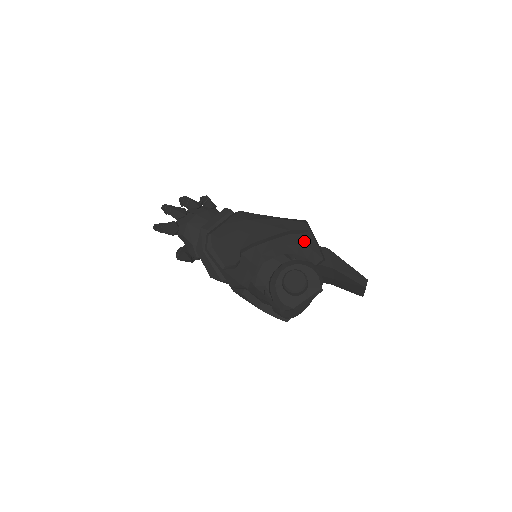
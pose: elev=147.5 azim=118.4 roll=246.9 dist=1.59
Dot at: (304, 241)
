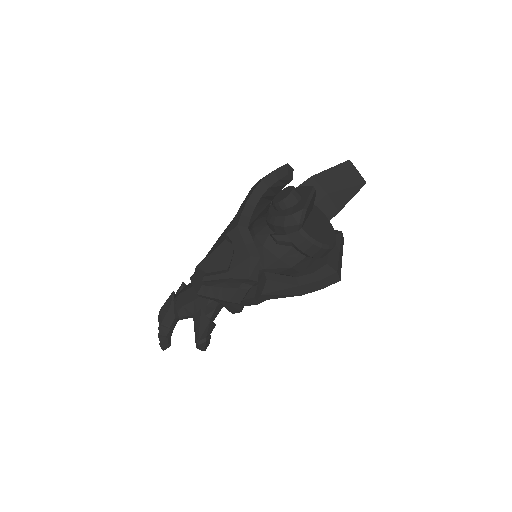
Dot at: (264, 177)
